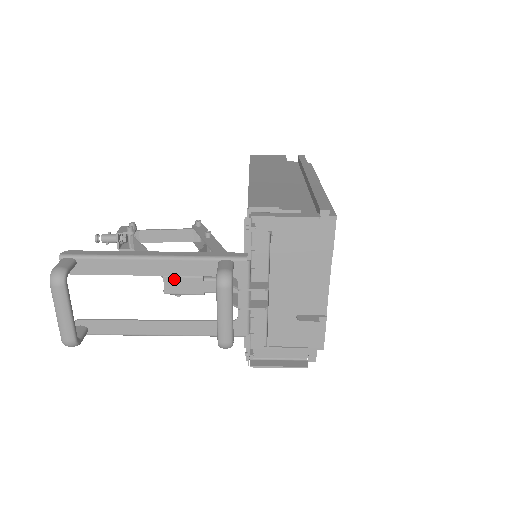
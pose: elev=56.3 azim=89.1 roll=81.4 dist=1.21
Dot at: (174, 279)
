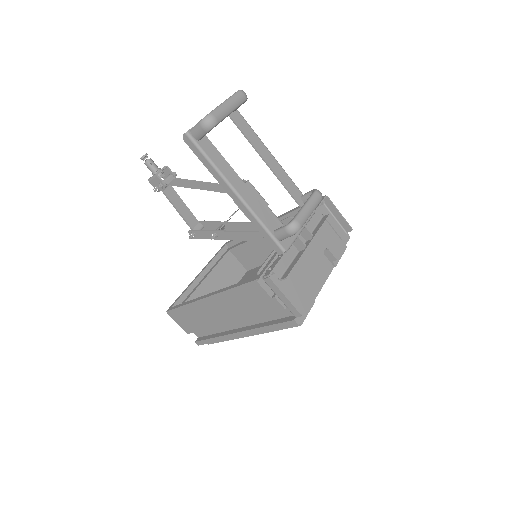
Dot at: (253, 188)
